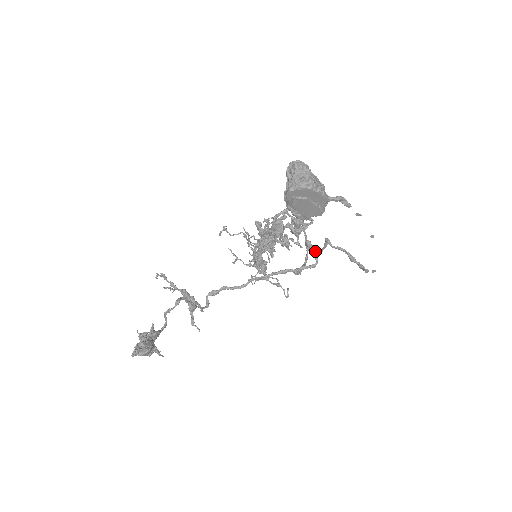
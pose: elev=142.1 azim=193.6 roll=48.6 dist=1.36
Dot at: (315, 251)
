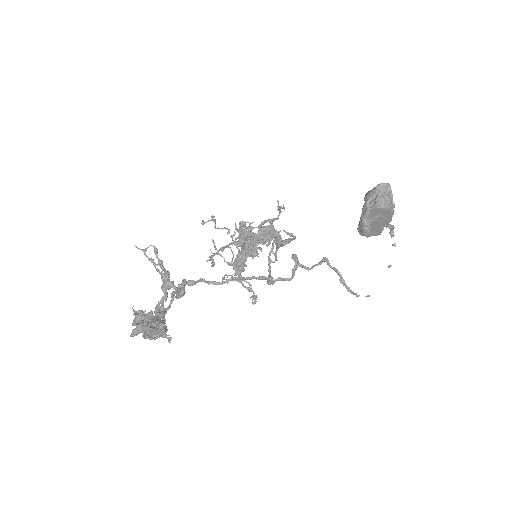
Dot at: (305, 266)
